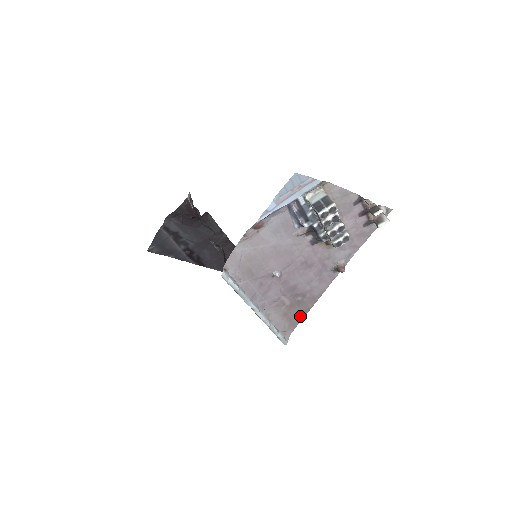
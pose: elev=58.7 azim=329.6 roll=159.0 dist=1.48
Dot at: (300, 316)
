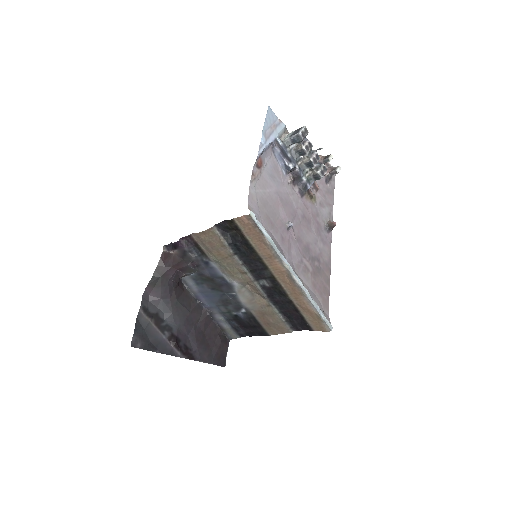
Dot at: (326, 290)
